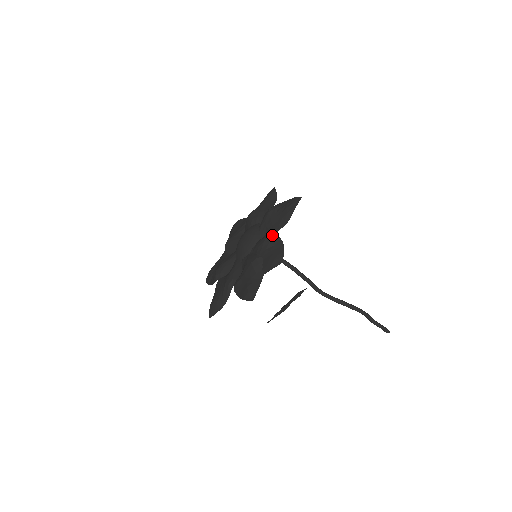
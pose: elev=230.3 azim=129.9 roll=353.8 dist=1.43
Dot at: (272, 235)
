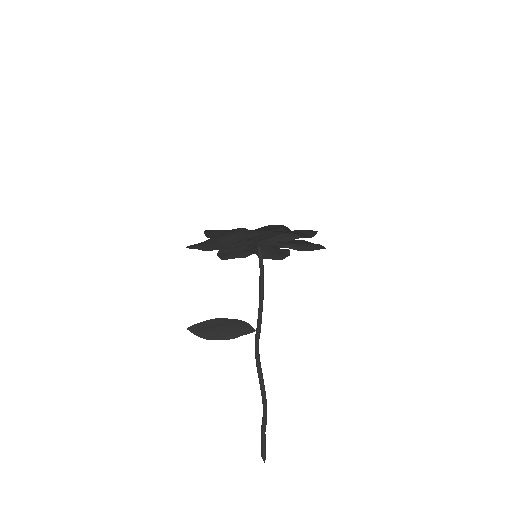
Dot at: (301, 236)
